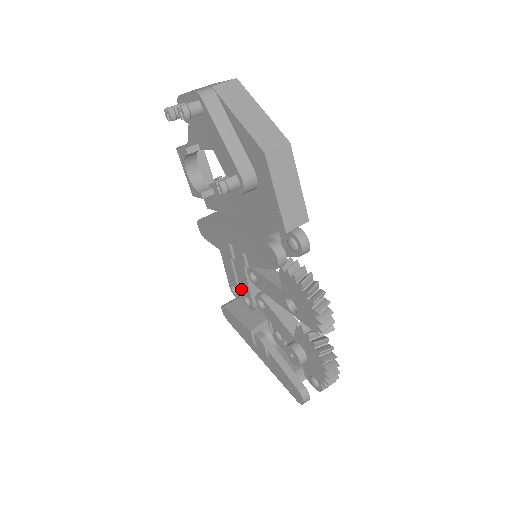
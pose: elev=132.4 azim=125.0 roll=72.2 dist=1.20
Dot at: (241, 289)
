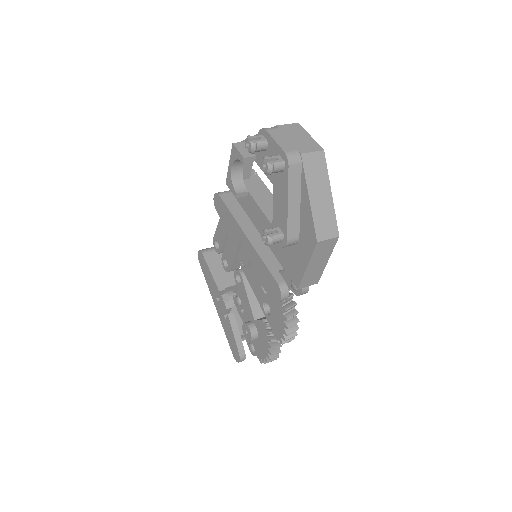
Dot at: (225, 252)
